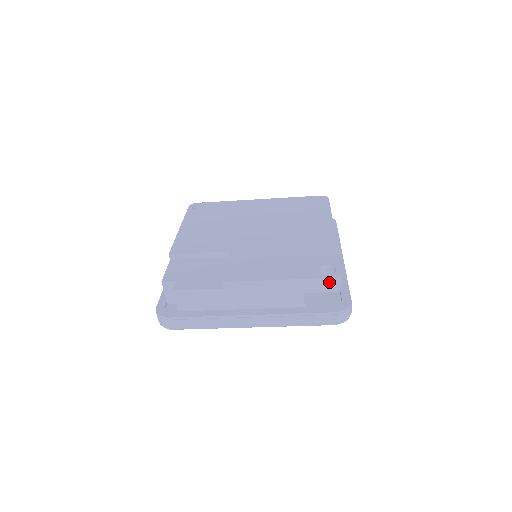
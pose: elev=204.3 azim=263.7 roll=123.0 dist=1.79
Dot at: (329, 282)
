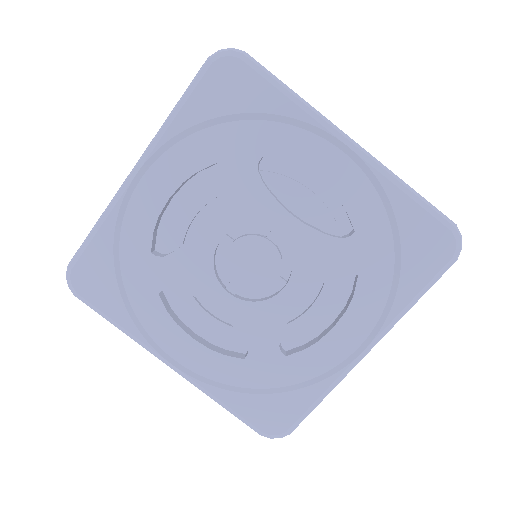
Dot at: occluded
